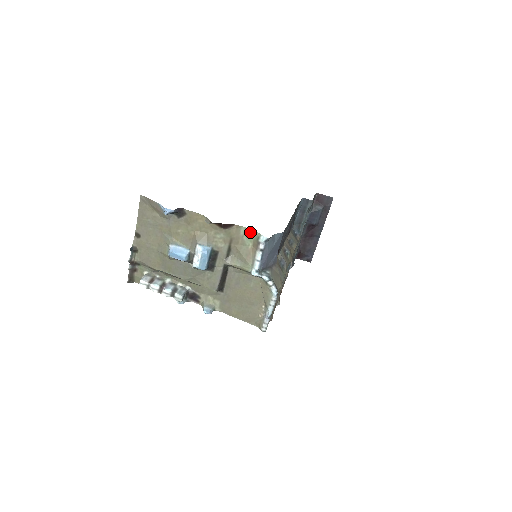
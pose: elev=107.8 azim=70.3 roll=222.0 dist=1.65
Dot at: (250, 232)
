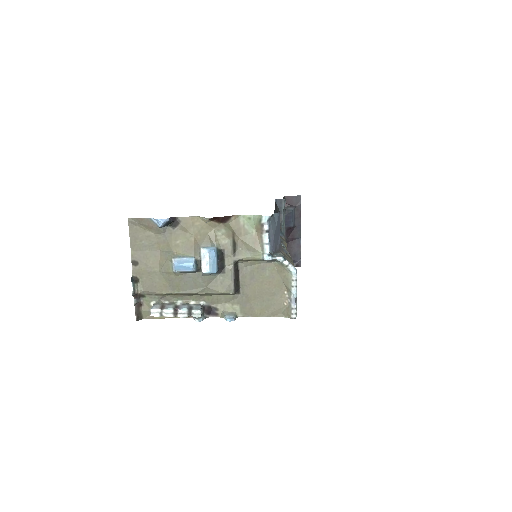
Dot at: (250, 218)
